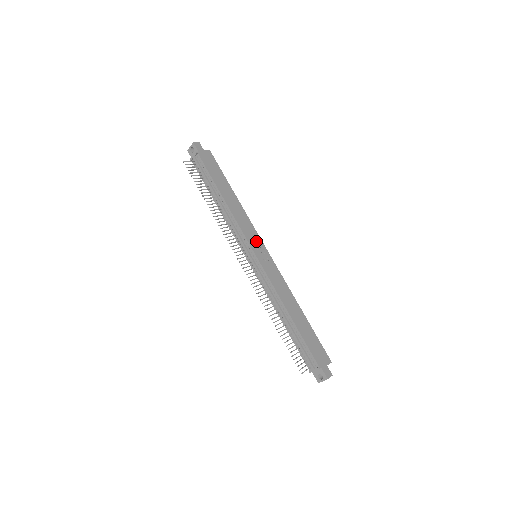
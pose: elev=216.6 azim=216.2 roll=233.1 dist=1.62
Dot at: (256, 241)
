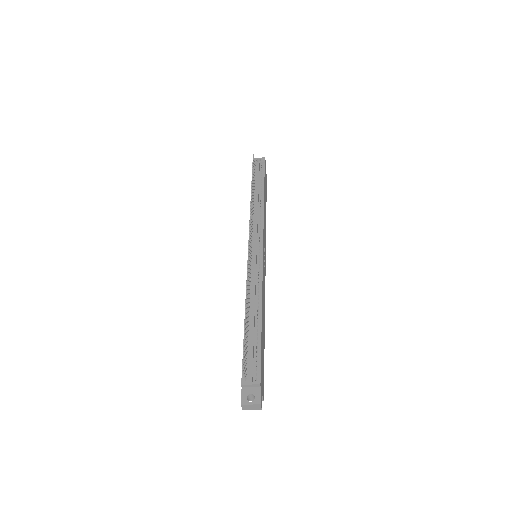
Dot at: occluded
